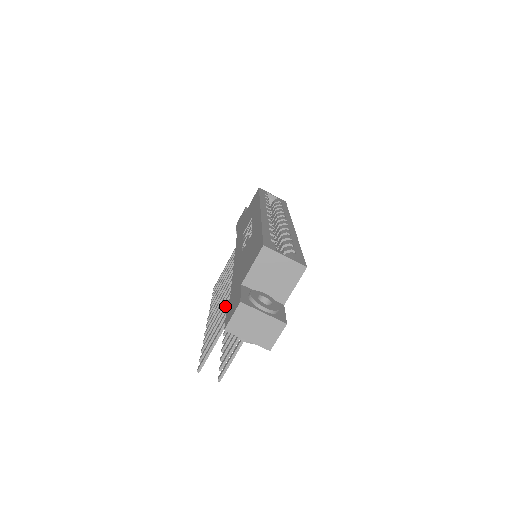
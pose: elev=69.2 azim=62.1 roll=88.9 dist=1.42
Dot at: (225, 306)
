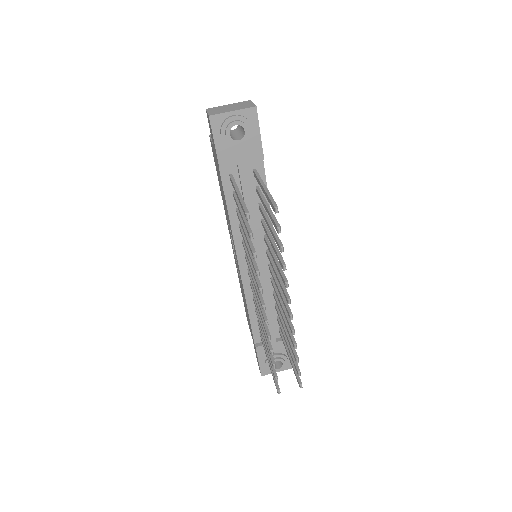
Dot at: (241, 226)
